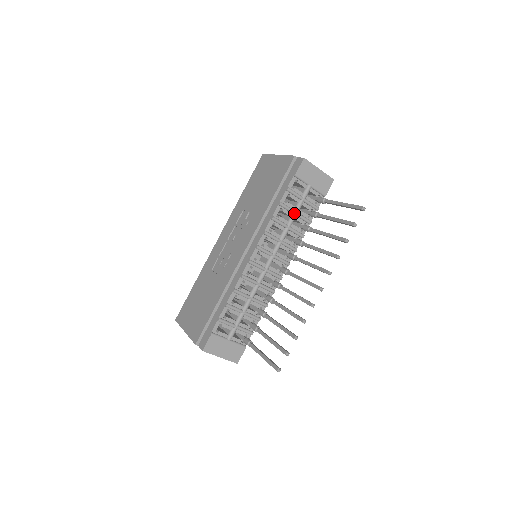
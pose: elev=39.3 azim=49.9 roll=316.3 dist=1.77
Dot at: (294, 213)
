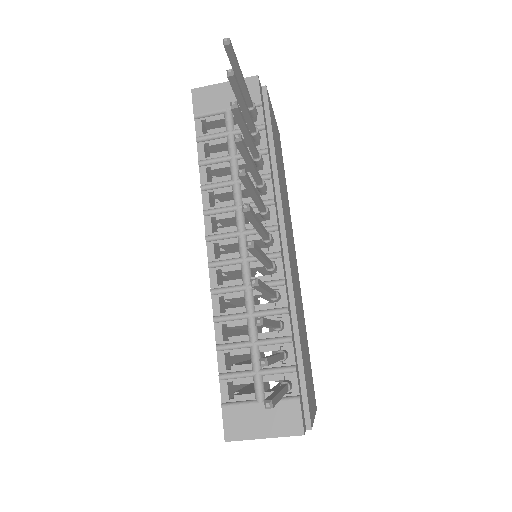
Dot at: (229, 159)
